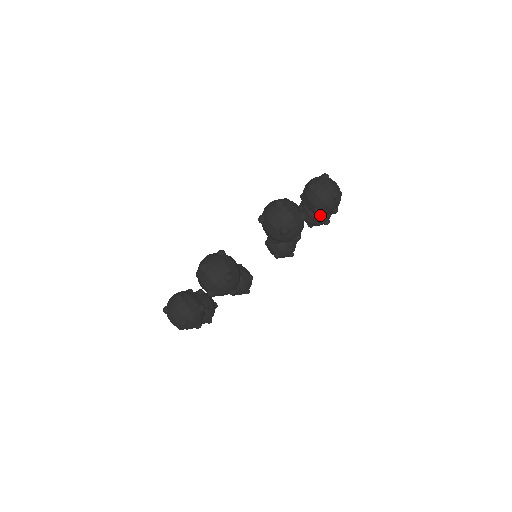
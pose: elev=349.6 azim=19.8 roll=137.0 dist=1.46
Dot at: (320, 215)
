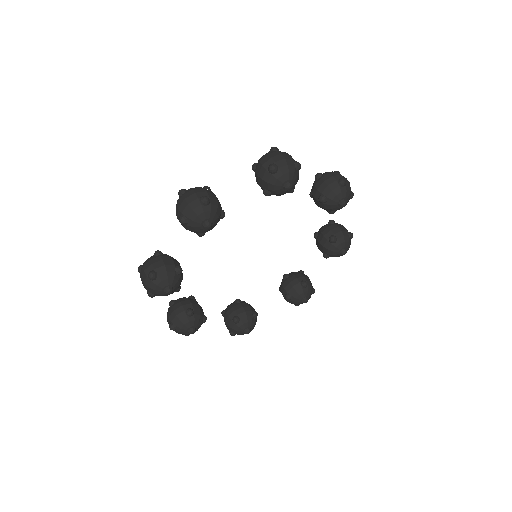
Dot at: (322, 197)
